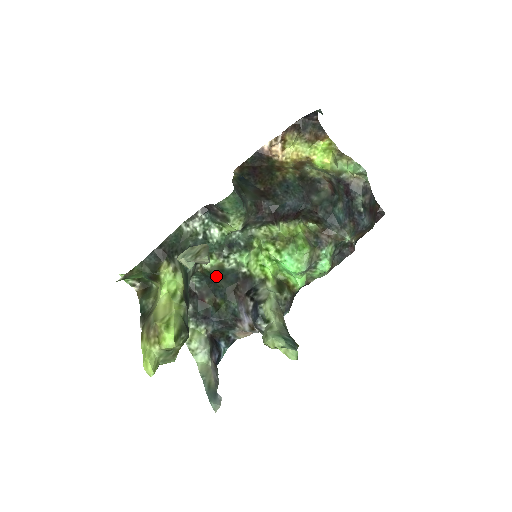
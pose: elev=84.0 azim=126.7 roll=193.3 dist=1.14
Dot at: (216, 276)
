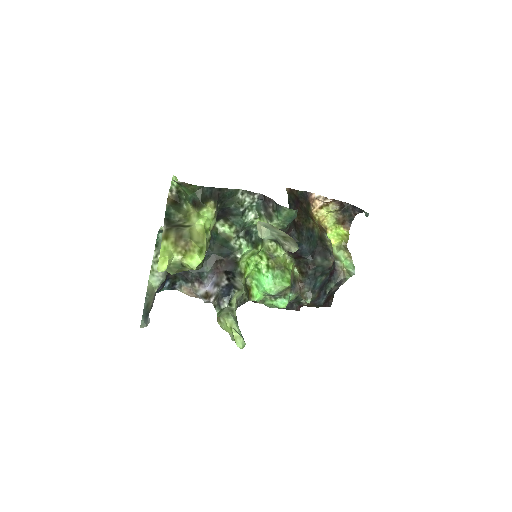
Dot at: (218, 240)
